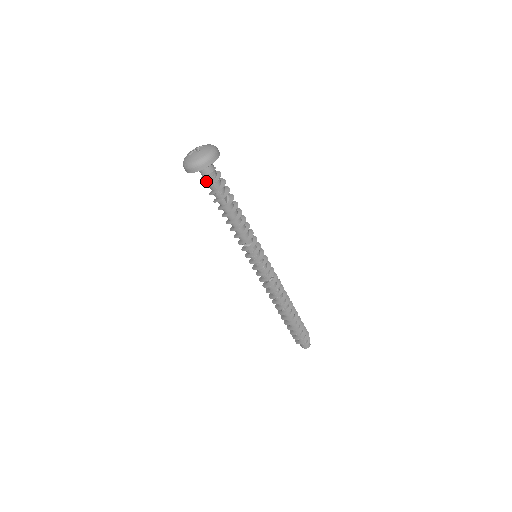
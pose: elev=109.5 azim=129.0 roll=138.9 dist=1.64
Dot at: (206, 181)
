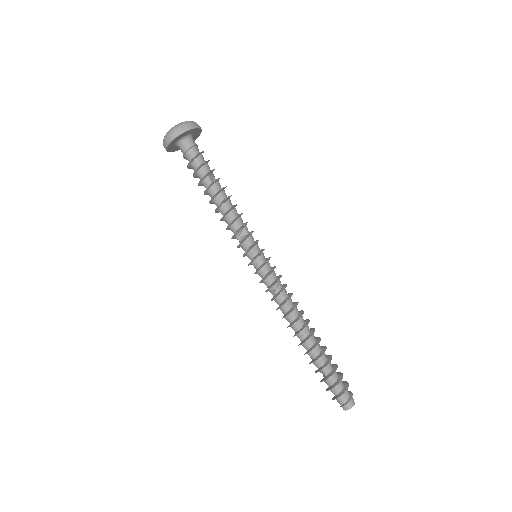
Dot at: (188, 160)
